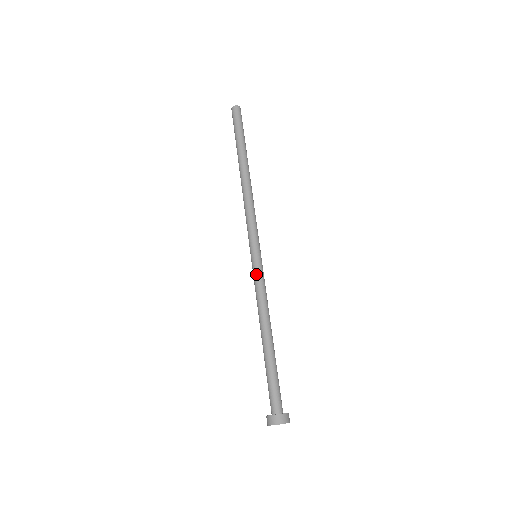
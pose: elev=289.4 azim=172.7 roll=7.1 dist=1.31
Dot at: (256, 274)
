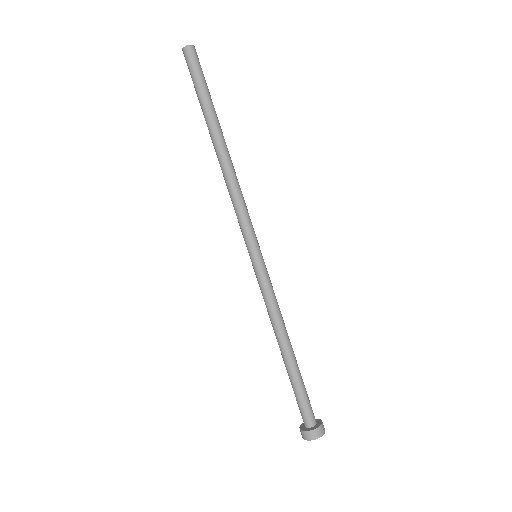
Dot at: occluded
